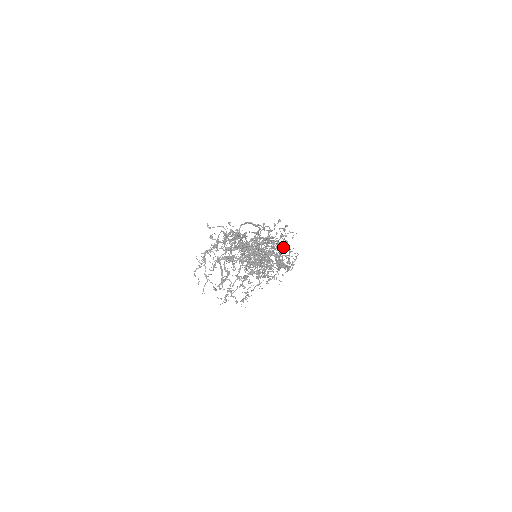
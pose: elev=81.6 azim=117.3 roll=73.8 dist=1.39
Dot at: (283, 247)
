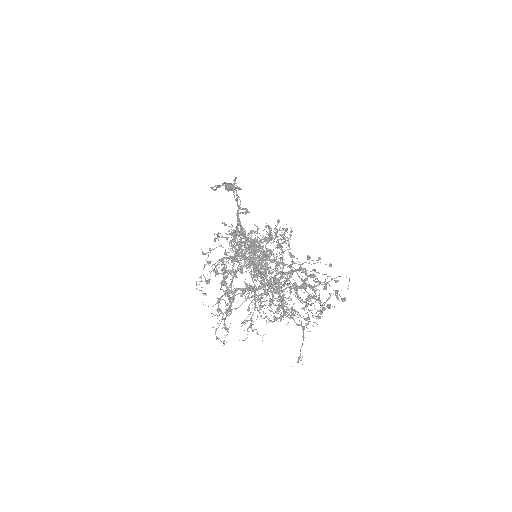
Dot at: (325, 288)
